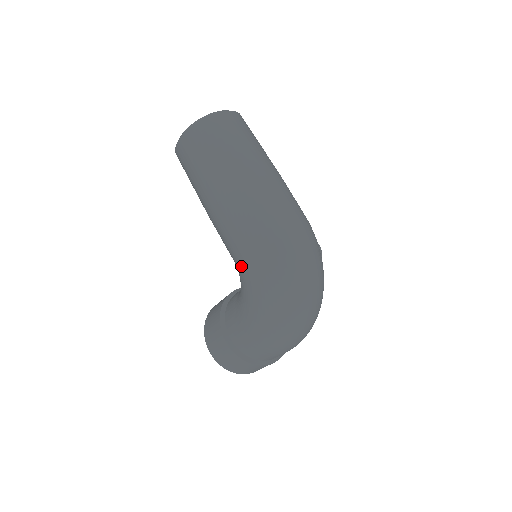
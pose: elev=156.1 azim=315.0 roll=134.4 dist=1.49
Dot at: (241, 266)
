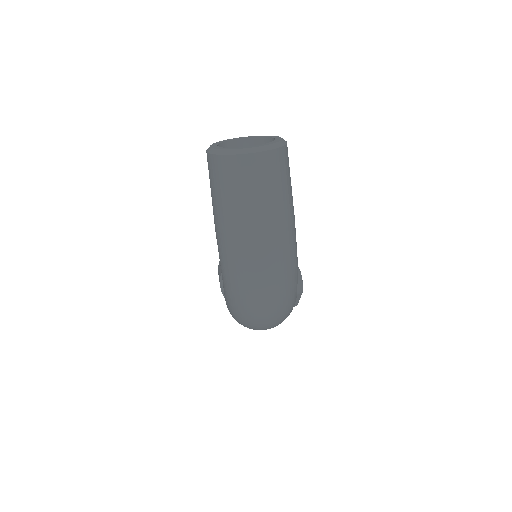
Dot at: occluded
